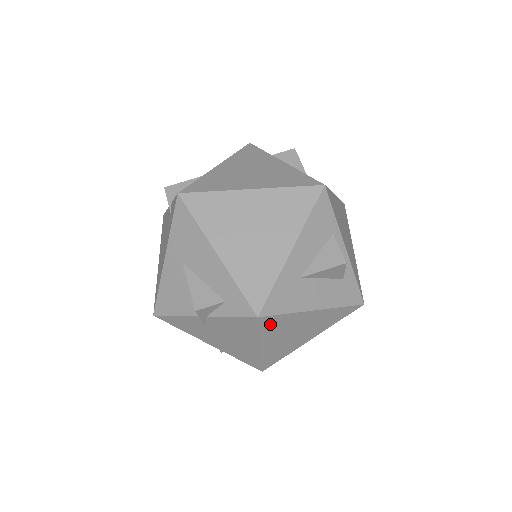
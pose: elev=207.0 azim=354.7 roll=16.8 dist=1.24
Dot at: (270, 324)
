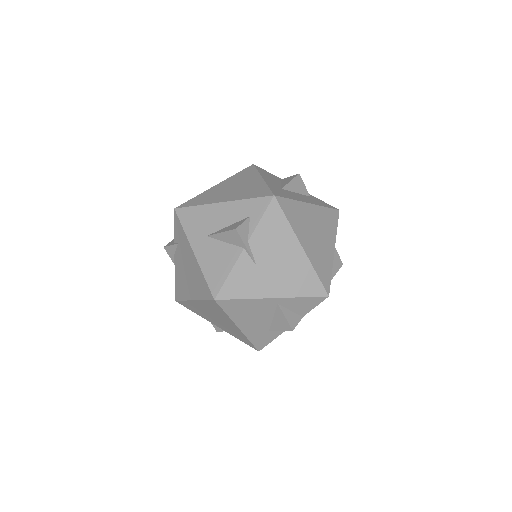
Dot at: (289, 210)
